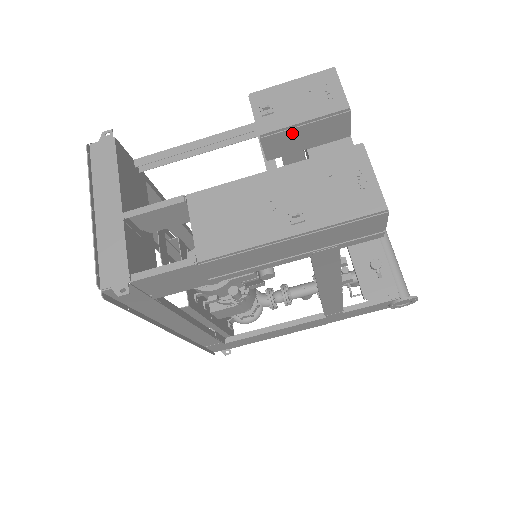
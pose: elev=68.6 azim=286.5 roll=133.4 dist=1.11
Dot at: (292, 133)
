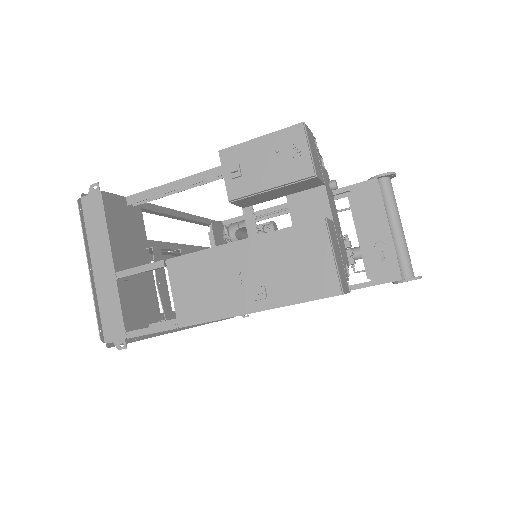
Dot at: (261, 195)
